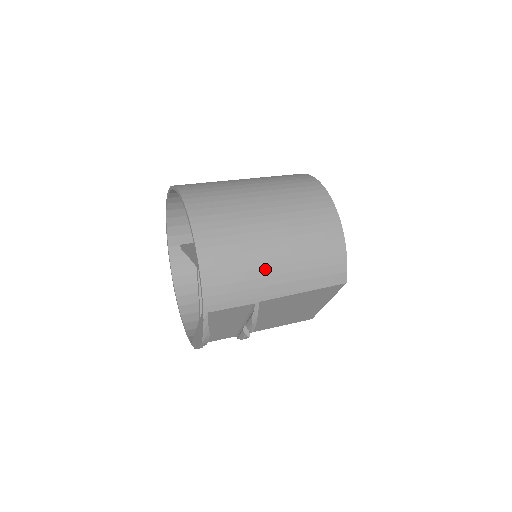
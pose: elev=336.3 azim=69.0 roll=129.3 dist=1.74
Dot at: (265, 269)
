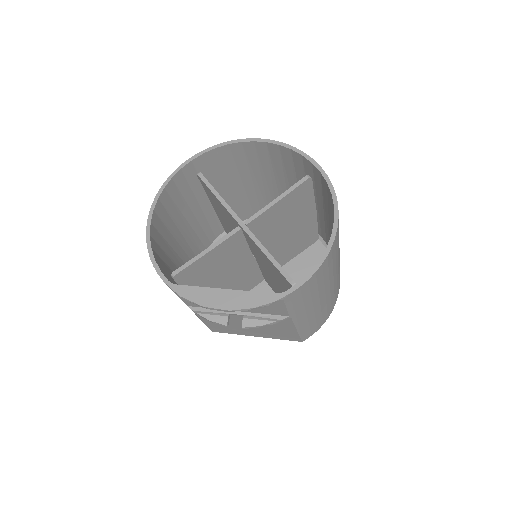
Dot at: (318, 299)
